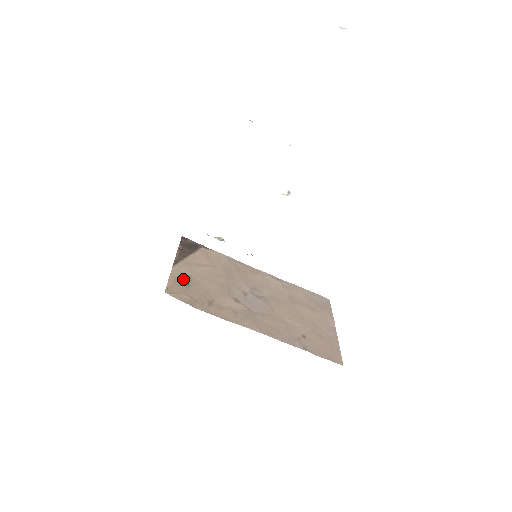
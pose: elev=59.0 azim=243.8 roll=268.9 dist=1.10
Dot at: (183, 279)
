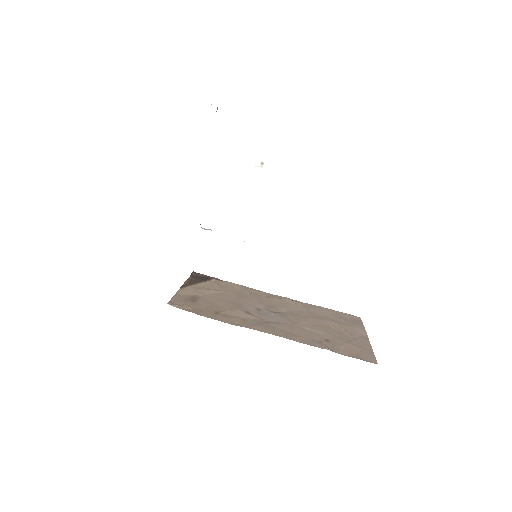
Dot at: (189, 297)
